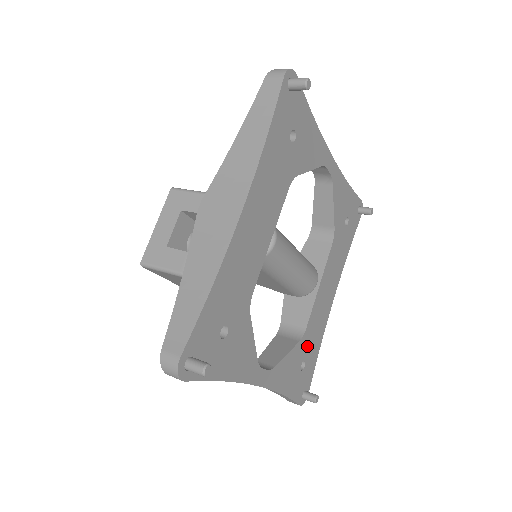
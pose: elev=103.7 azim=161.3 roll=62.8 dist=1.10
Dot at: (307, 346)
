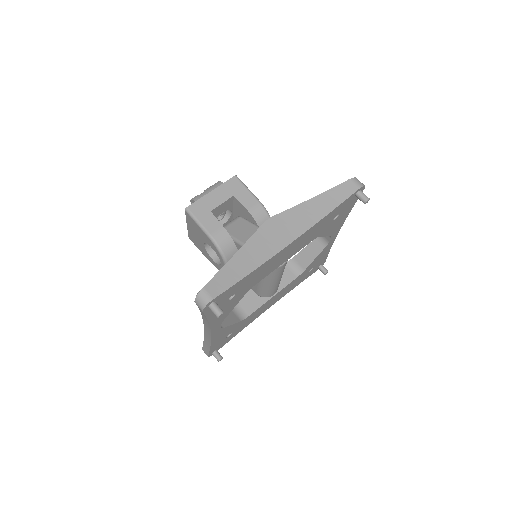
Dot at: (240, 326)
